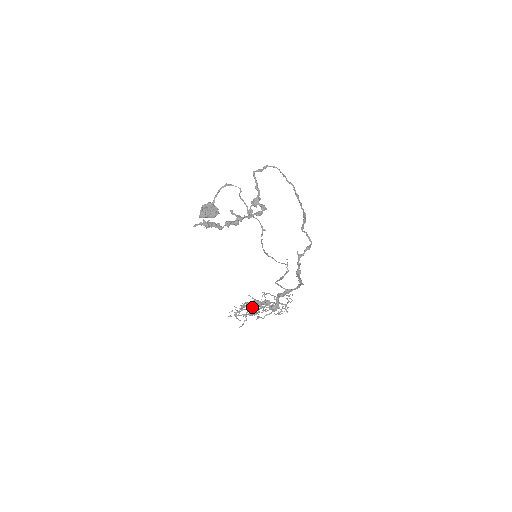
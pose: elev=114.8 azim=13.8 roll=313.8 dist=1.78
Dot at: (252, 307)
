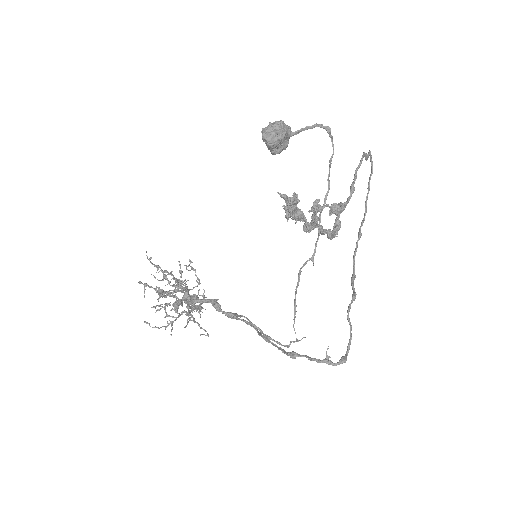
Dot at: (180, 301)
